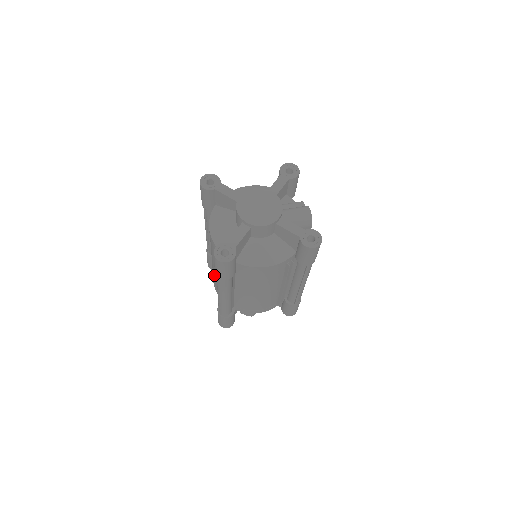
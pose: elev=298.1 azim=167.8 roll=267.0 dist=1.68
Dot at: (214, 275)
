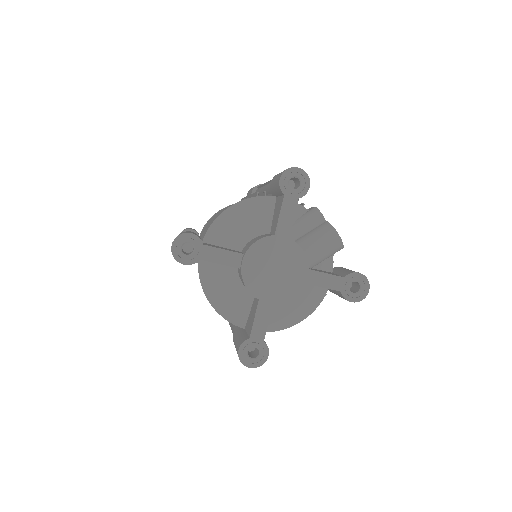
Dot at: occluded
